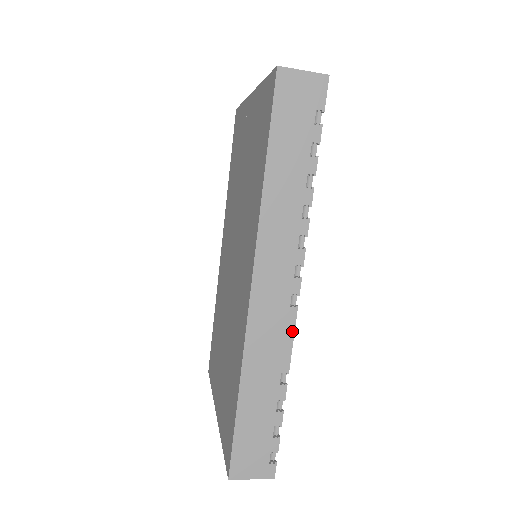
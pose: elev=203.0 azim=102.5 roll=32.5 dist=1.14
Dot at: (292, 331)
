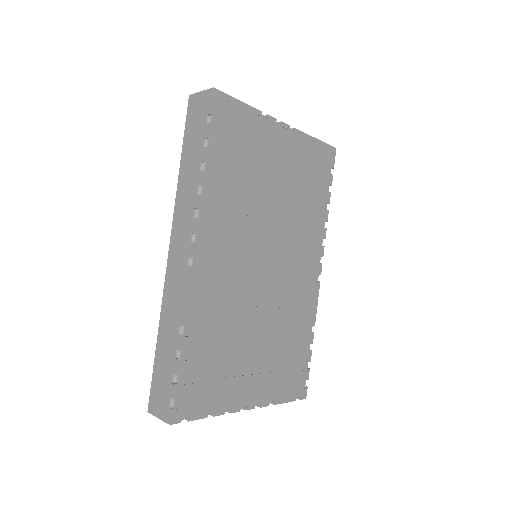
Dot at: (186, 288)
